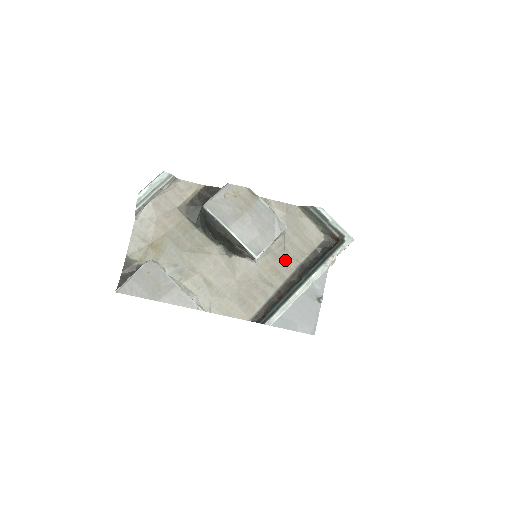
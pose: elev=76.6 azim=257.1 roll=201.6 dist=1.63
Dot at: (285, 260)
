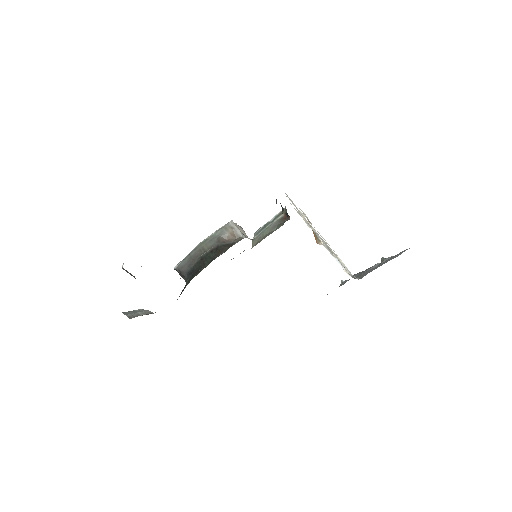
Dot at: occluded
